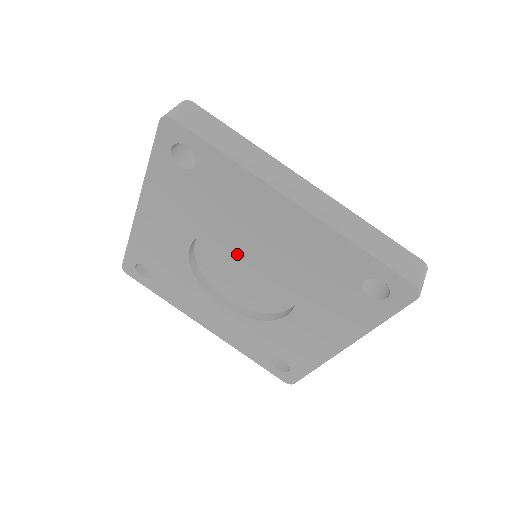
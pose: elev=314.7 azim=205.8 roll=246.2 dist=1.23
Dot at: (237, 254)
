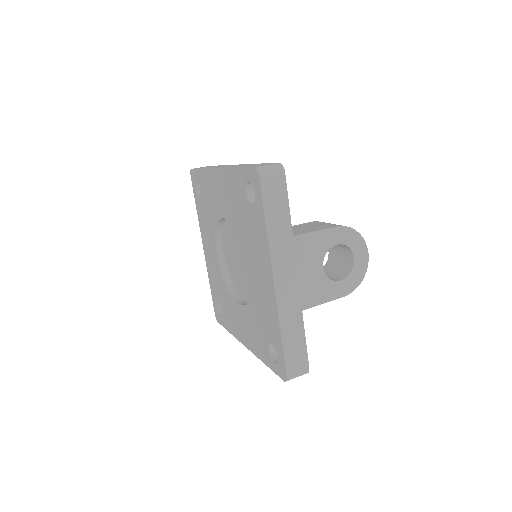
Dot at: (233, 247)
